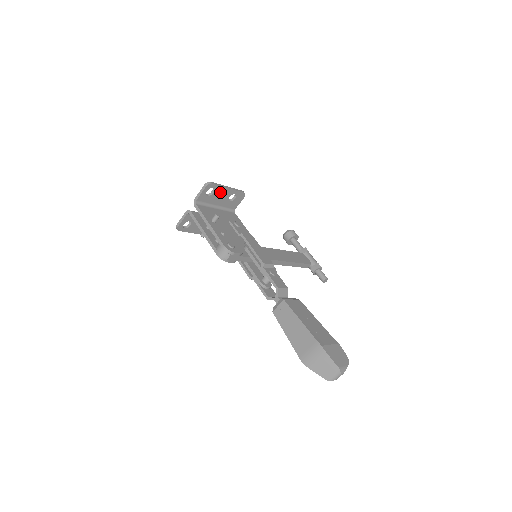
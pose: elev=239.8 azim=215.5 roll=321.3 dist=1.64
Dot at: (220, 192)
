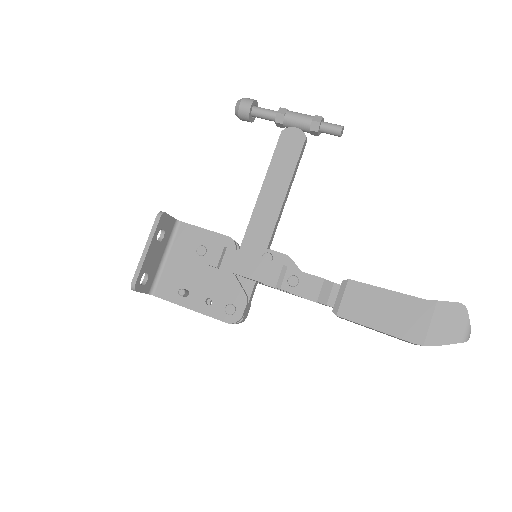
Dot at: (148, 262)
